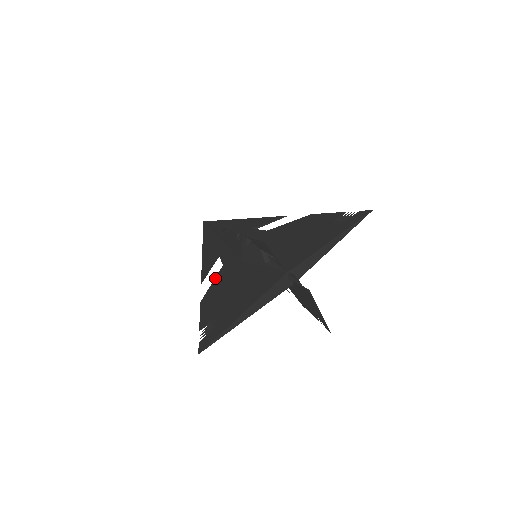
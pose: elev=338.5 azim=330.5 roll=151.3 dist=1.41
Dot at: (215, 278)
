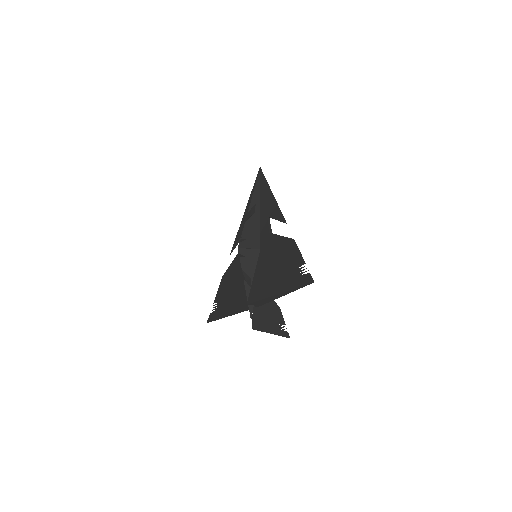
Dot at: (234, 259)
